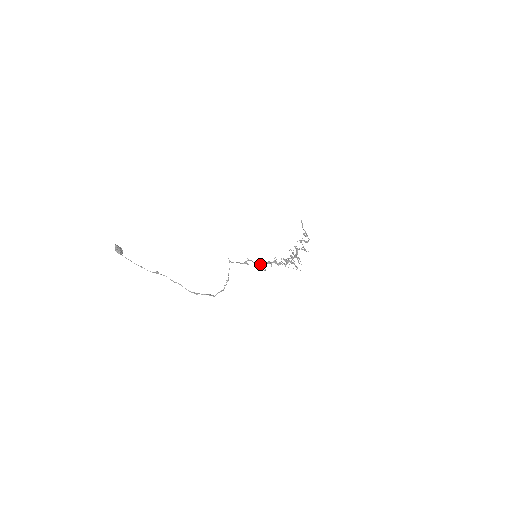
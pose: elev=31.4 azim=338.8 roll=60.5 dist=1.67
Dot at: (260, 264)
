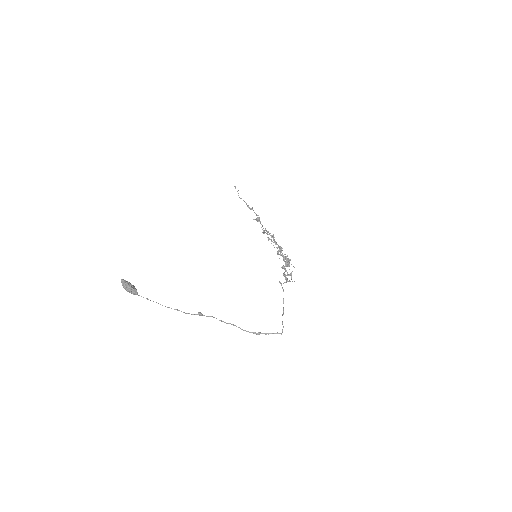
Dot at: (290, 275)
